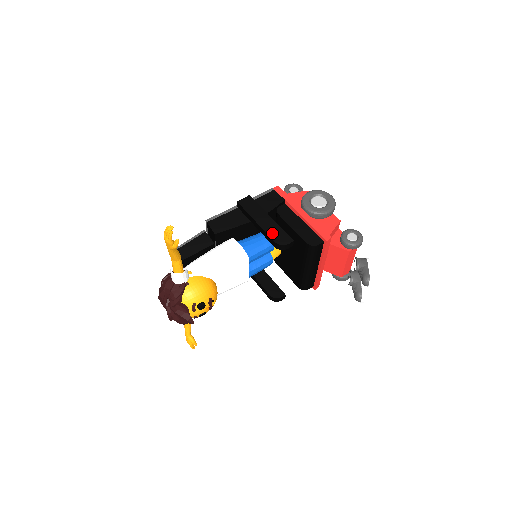
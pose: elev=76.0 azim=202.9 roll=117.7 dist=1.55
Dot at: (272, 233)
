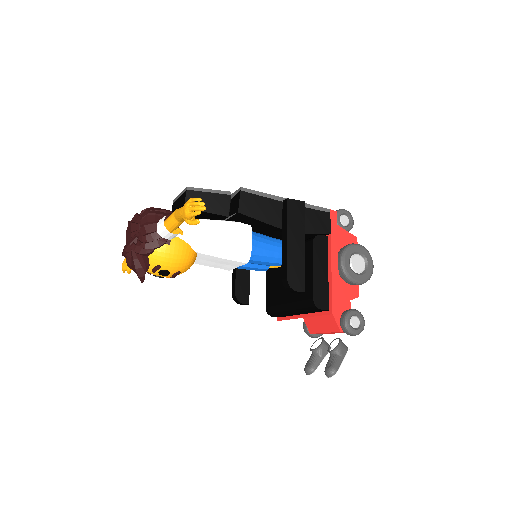
Dot at: (292, 266)
